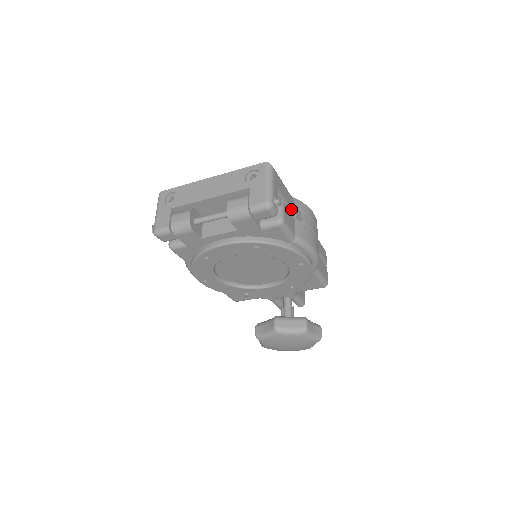
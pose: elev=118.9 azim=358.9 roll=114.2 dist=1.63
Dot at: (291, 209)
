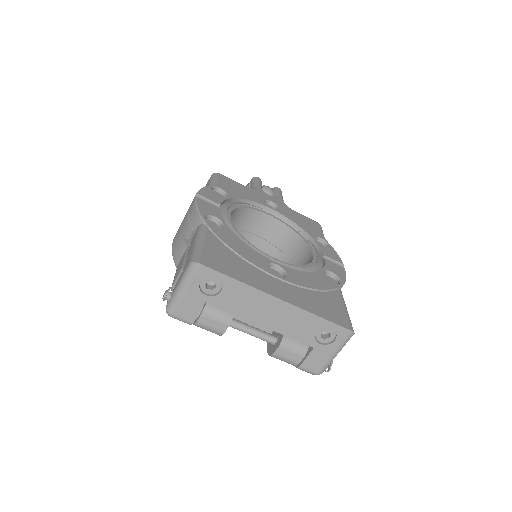
Dot at: occluded
